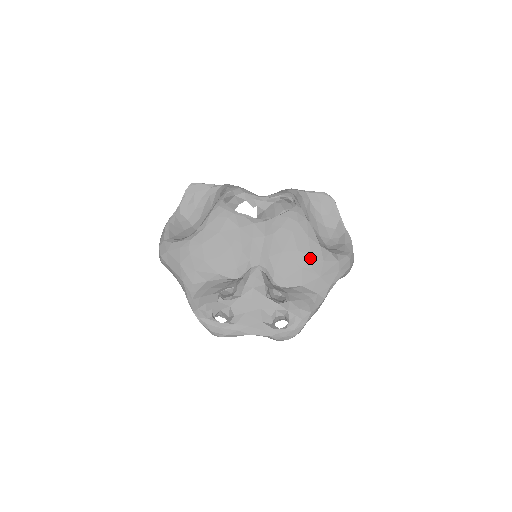
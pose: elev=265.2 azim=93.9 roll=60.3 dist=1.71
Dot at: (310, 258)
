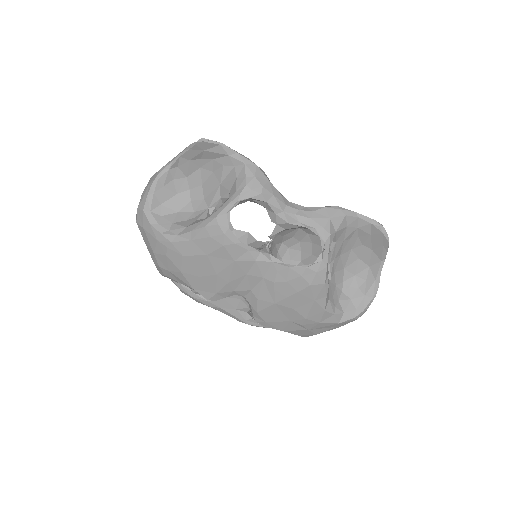
Dot at: (304, 318)
